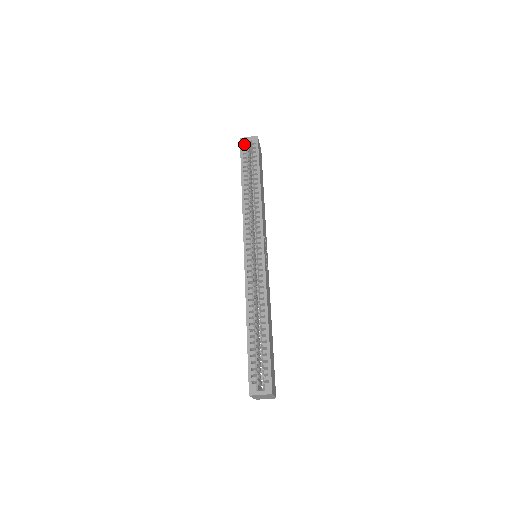
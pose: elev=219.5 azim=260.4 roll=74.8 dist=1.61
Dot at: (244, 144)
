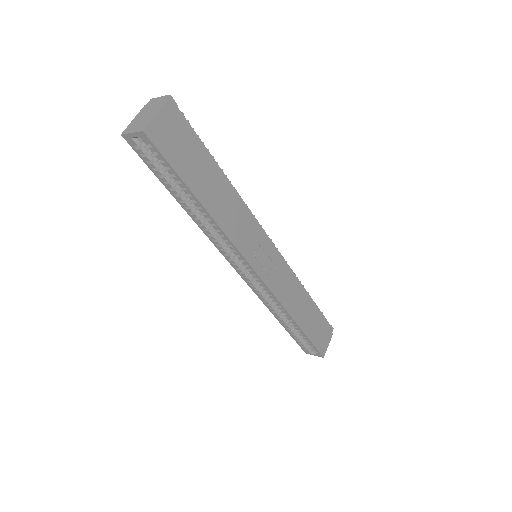
Dot at: (135, 145)
